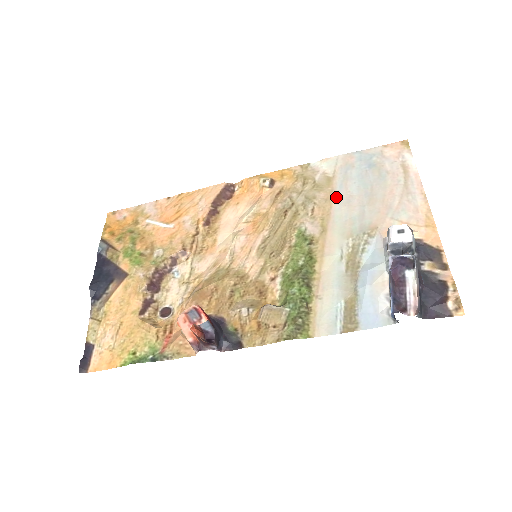
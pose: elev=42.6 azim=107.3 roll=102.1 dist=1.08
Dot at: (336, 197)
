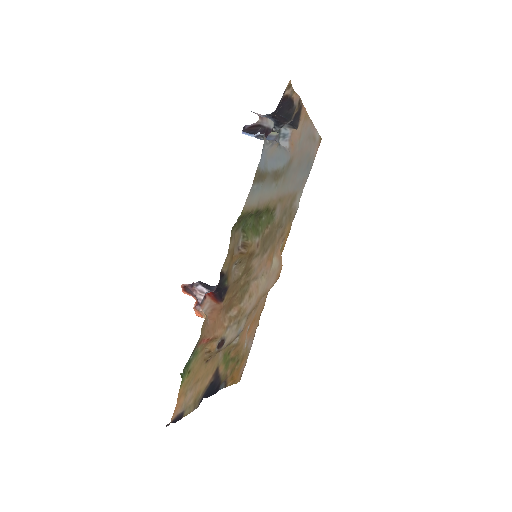
Dot at: (292, 191)
